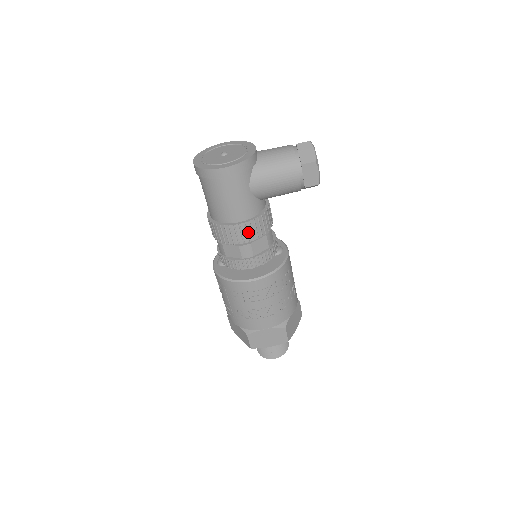
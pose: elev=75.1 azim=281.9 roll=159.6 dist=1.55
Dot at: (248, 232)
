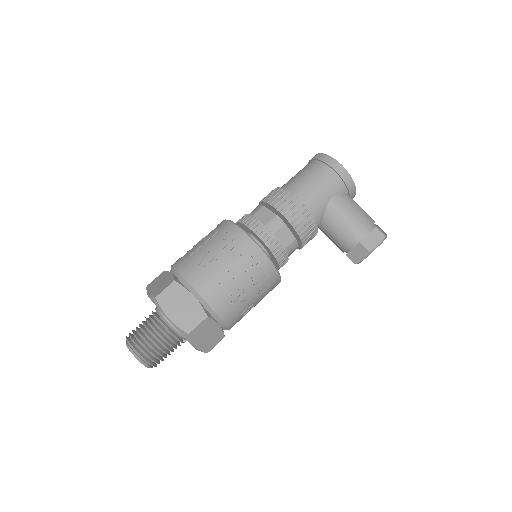
Dot at: (296, 214)
